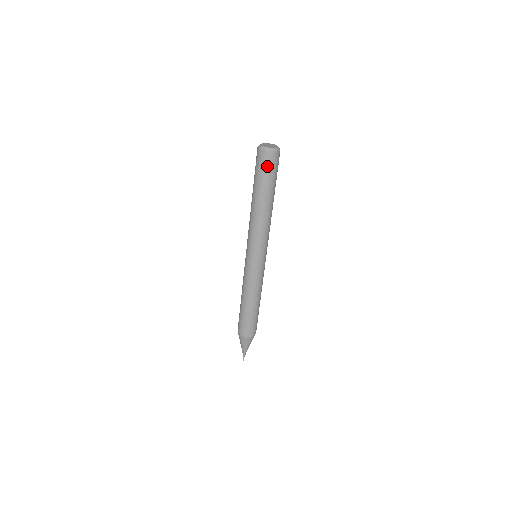
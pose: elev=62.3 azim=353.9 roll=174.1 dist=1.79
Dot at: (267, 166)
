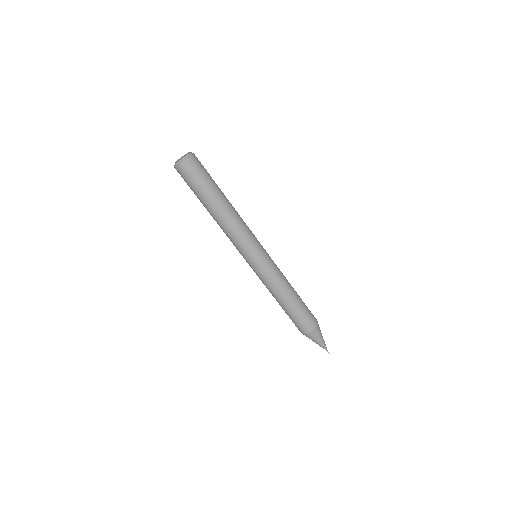
Dot at: (185, 180)
